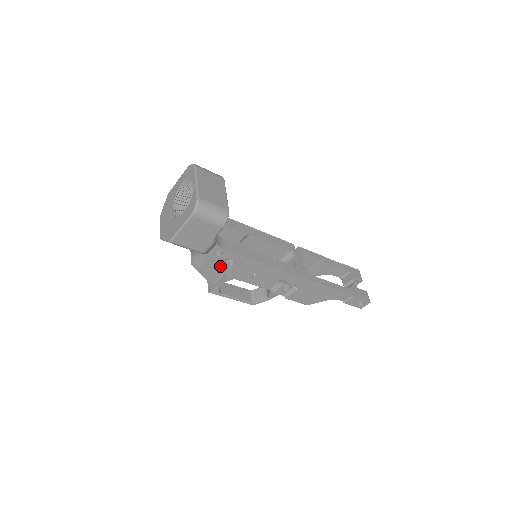
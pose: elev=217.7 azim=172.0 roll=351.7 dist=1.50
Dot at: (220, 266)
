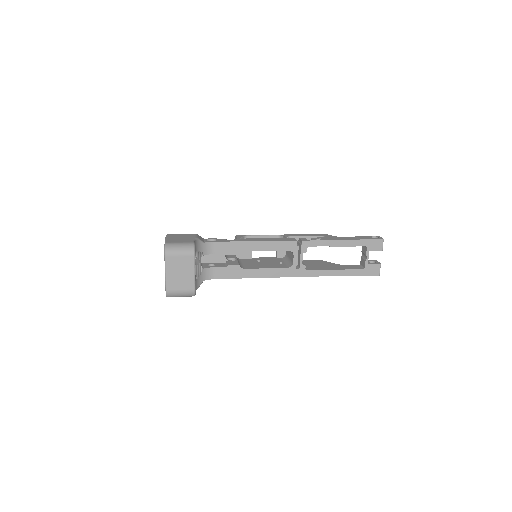
Dot at: occluded
